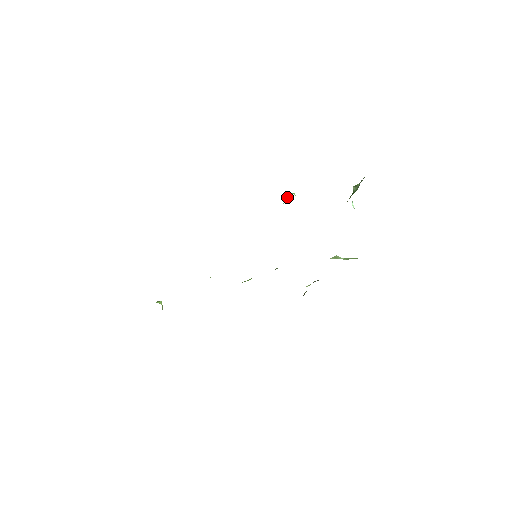
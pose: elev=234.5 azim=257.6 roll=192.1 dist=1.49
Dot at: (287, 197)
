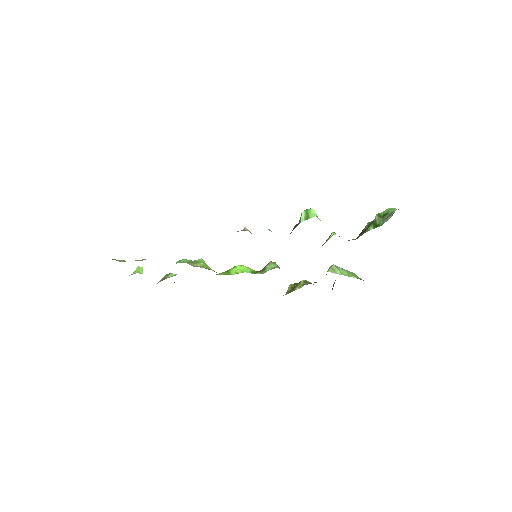
Dot at: (307, 212)
